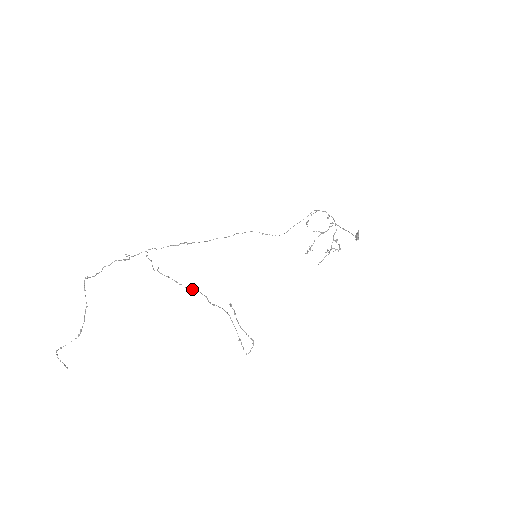
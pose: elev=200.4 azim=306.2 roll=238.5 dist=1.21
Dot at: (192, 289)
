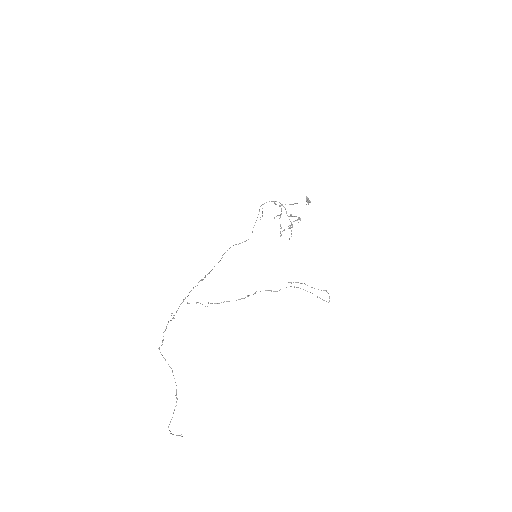
Dot at: occluded
